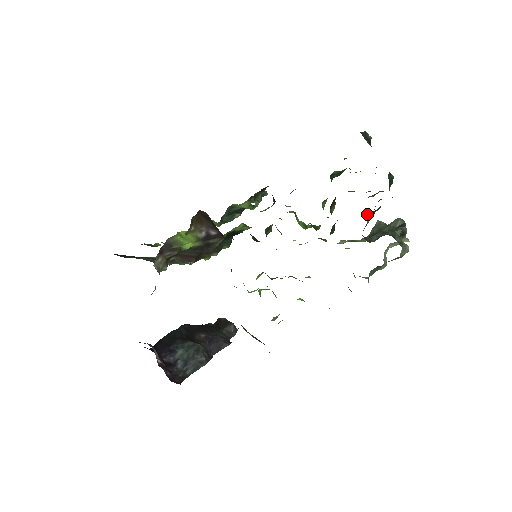
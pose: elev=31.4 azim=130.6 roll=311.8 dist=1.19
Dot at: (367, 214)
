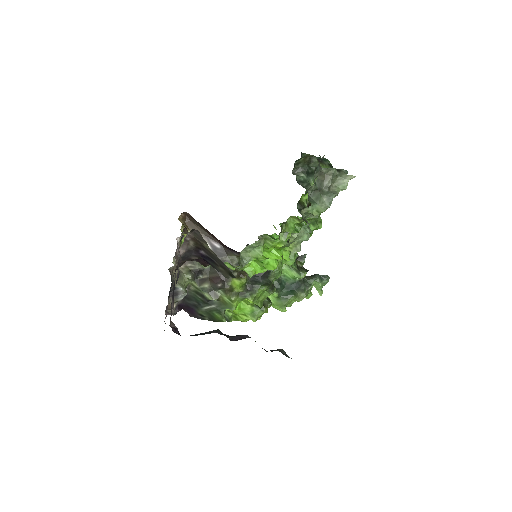
Dot at: (296, 174)
